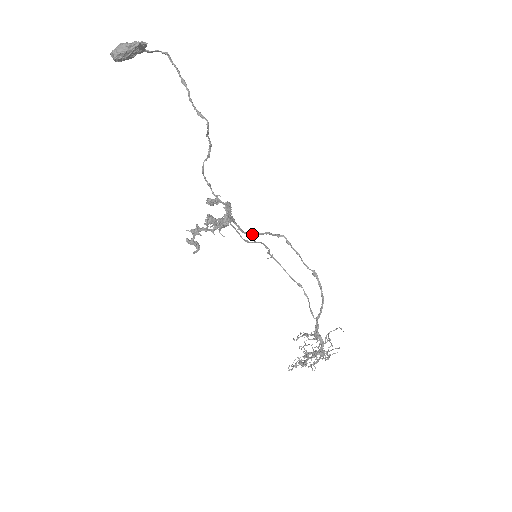
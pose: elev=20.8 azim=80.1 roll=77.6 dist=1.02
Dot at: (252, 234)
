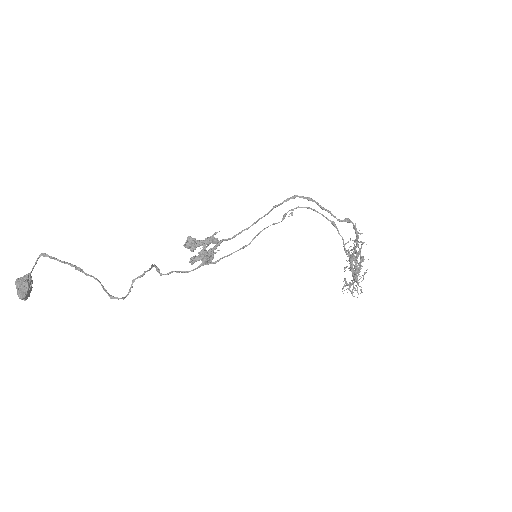
Dot at: (253, 224)
